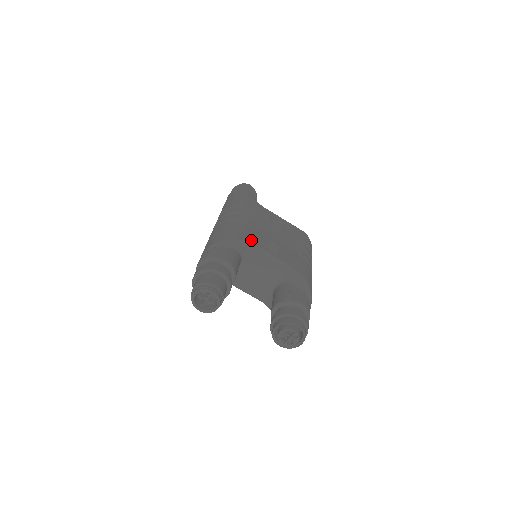
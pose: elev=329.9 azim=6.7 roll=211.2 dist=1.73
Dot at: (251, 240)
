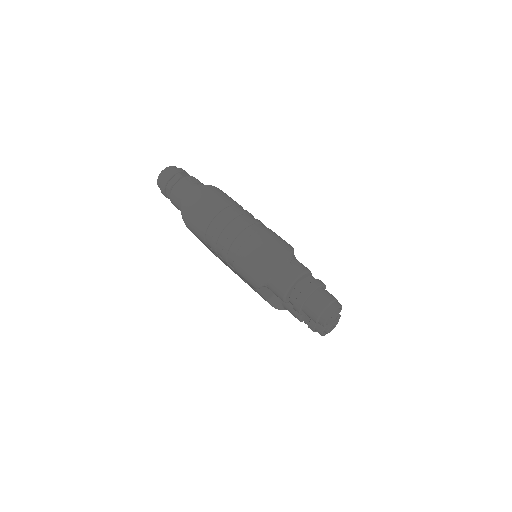
Dot at: occluded
